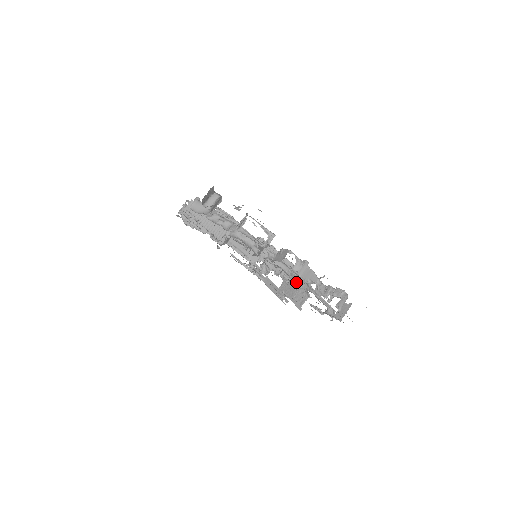
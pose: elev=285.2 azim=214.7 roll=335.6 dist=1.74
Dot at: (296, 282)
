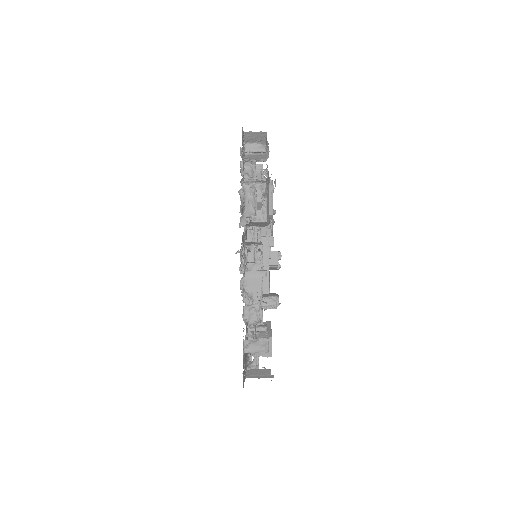
Dot at: occluded
